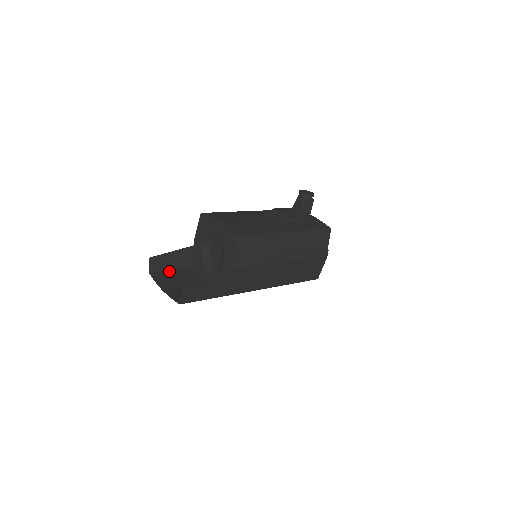
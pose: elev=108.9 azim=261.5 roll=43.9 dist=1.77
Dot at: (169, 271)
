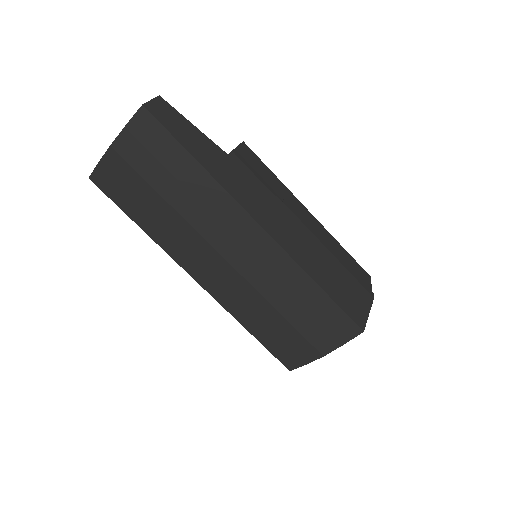
Dot at: (117, 200)
